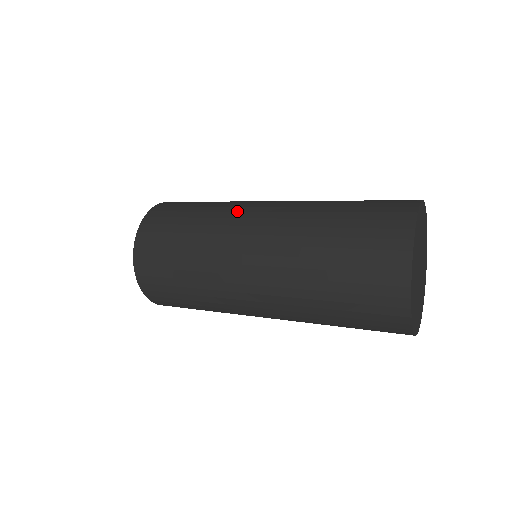
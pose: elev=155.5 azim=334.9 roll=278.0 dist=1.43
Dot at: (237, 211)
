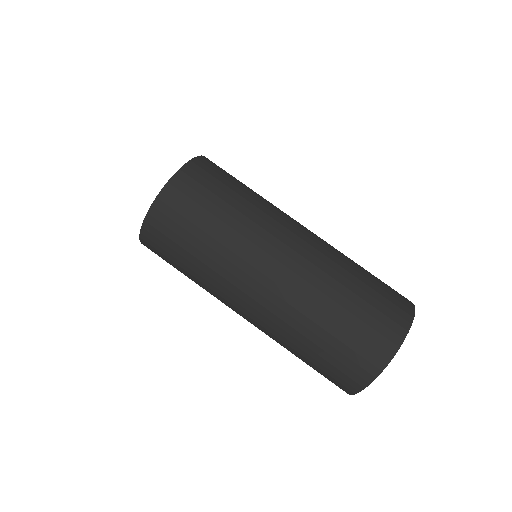
Dot at: (277, 220)
